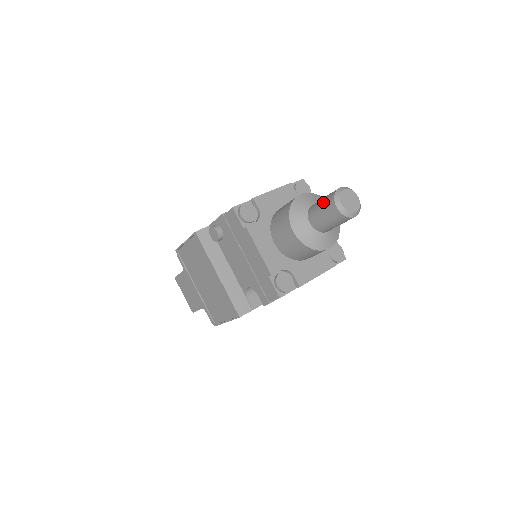
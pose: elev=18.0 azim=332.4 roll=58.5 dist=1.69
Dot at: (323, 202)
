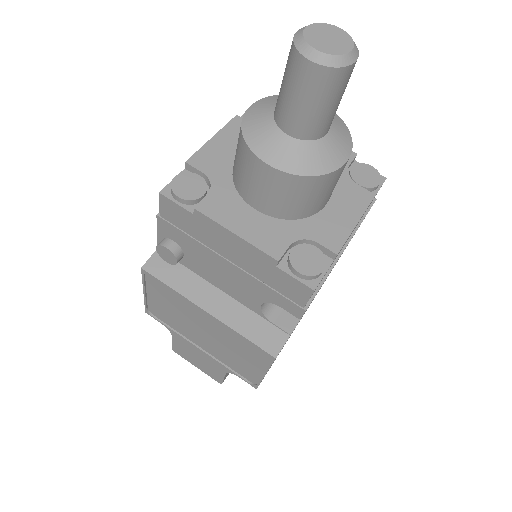
Dot at: (285, 78)
